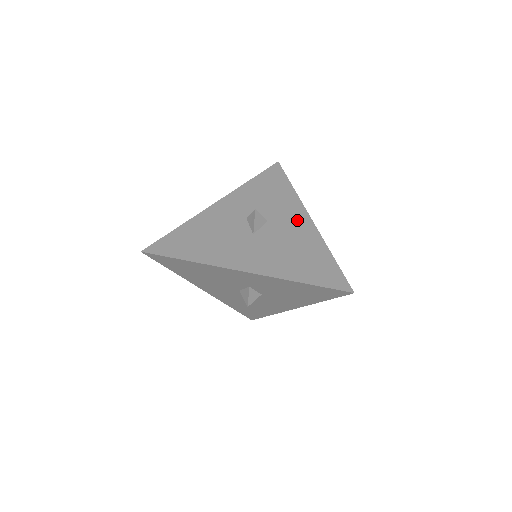
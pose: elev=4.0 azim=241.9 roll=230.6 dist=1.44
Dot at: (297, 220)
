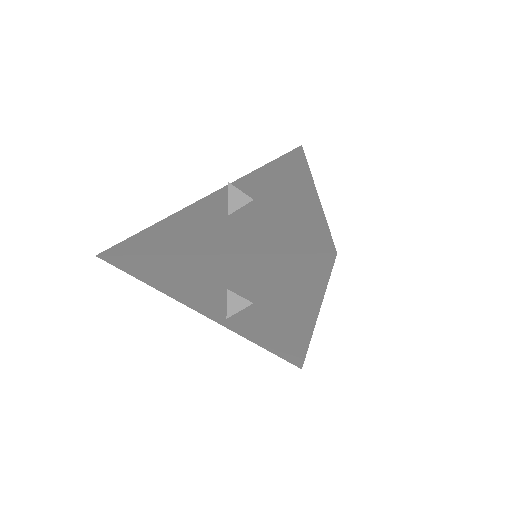
Dot at: (293, 320)
